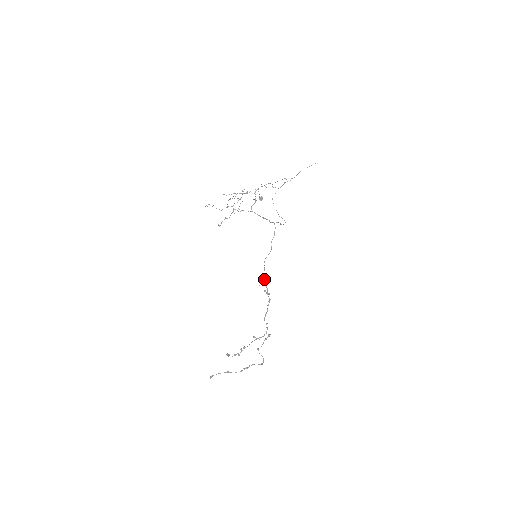
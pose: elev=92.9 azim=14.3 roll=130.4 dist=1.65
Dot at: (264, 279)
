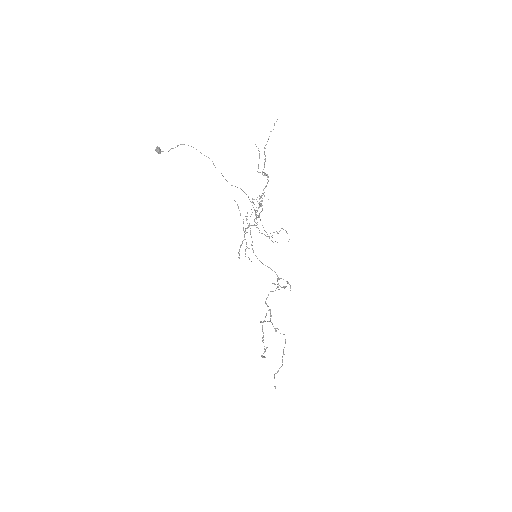
Dot at: (277, 276)
